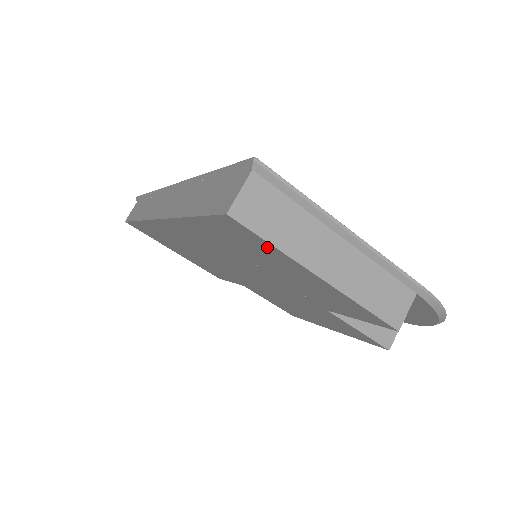
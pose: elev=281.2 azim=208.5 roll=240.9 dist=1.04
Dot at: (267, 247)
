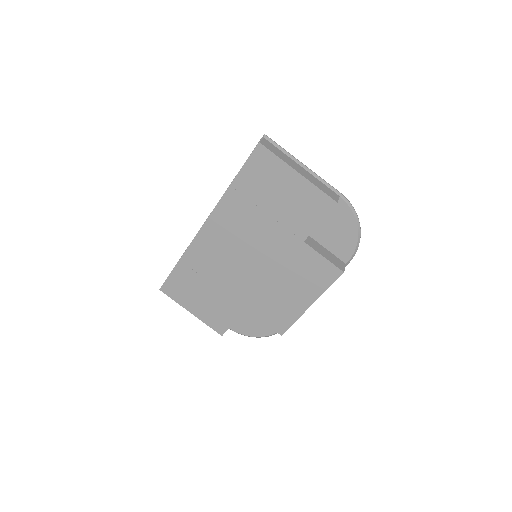
Dot at: (274, 163)
